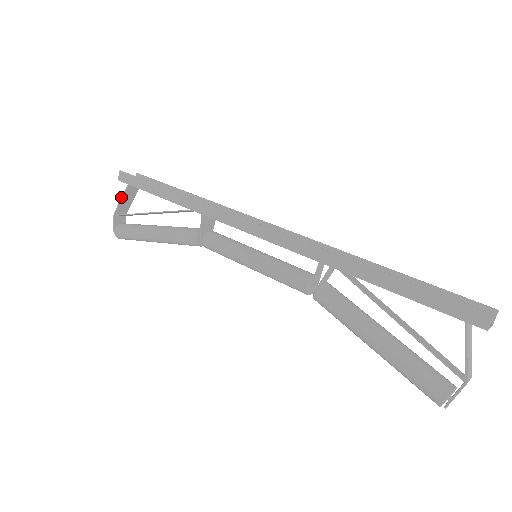
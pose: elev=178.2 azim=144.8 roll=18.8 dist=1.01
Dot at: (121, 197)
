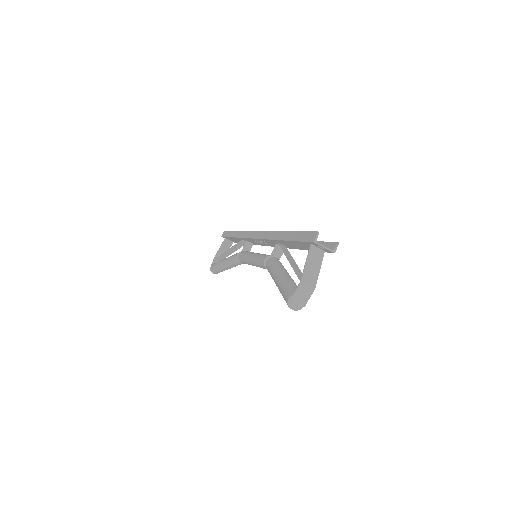
Dot at: (220, 246)
